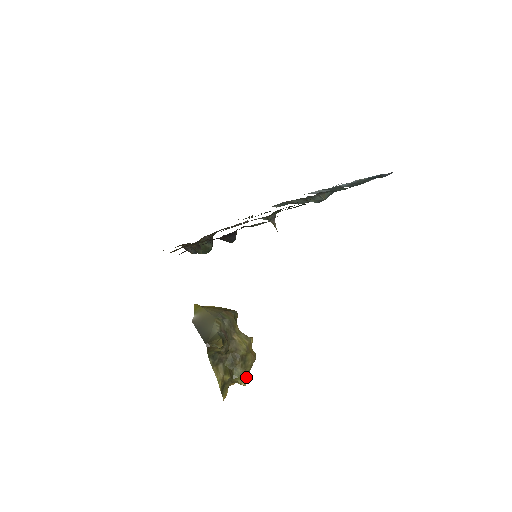
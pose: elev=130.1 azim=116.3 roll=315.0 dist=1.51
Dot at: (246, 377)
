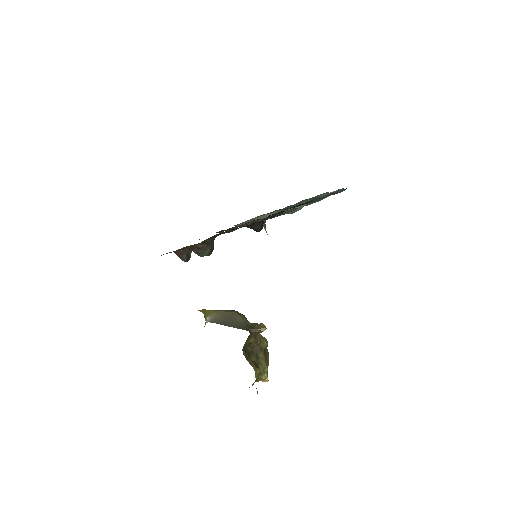
Dot at: (267, 372)
